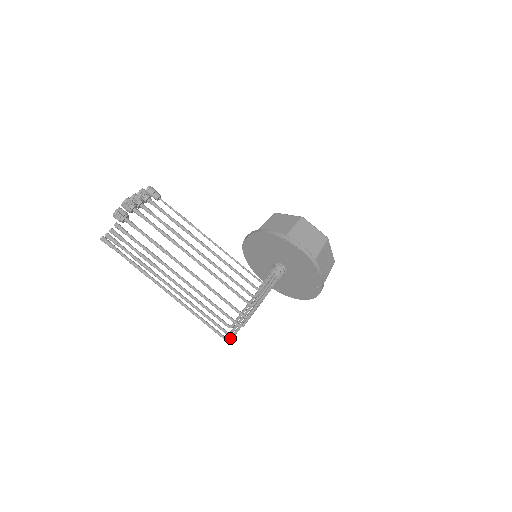
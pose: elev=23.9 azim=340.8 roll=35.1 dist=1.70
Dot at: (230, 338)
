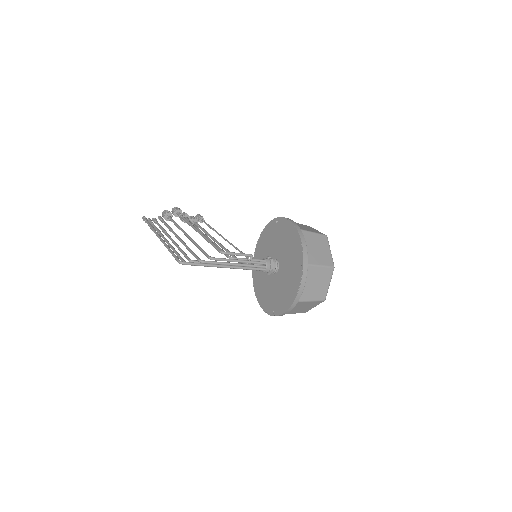
Dot at: (183, 261)
